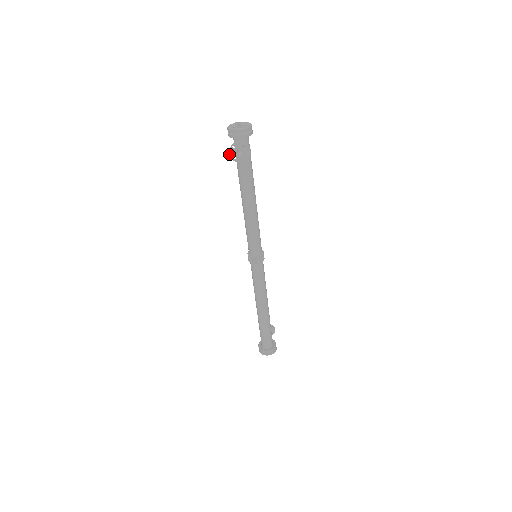
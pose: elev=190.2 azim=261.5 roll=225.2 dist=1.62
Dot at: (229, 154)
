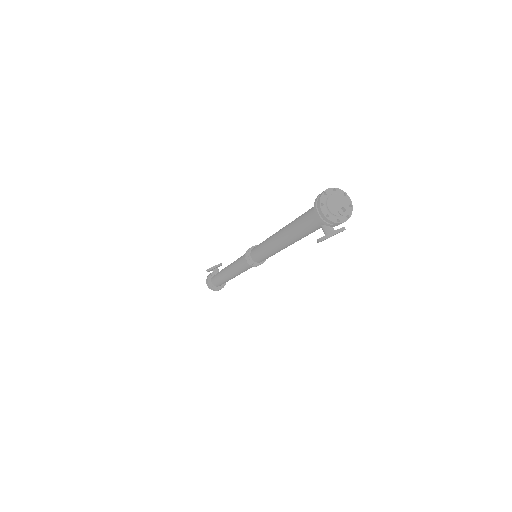
Dot at: occluded
